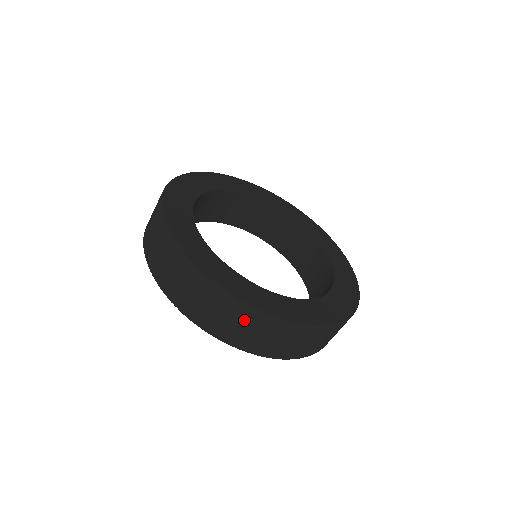
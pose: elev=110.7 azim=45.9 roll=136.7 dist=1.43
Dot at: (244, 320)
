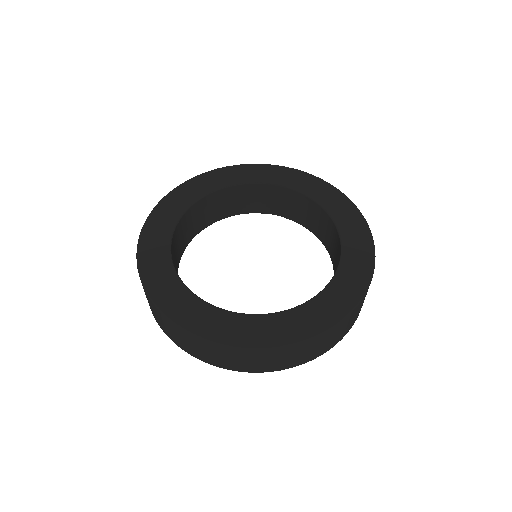
Dot at: (264, 357)
